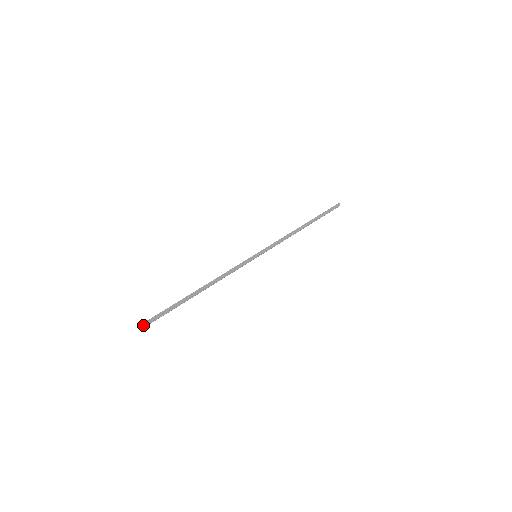
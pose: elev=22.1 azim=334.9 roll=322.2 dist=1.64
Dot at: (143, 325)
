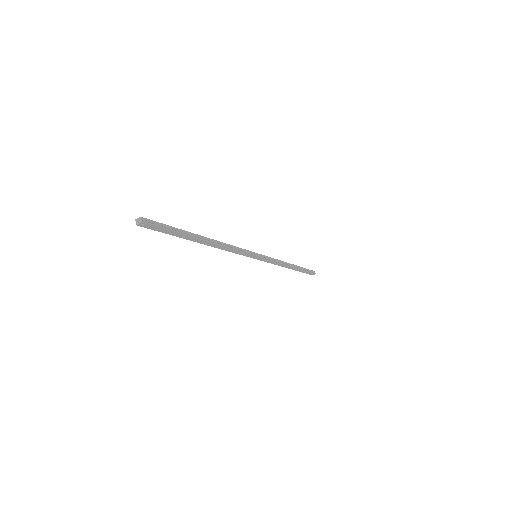
Dot at: (144, 220)
